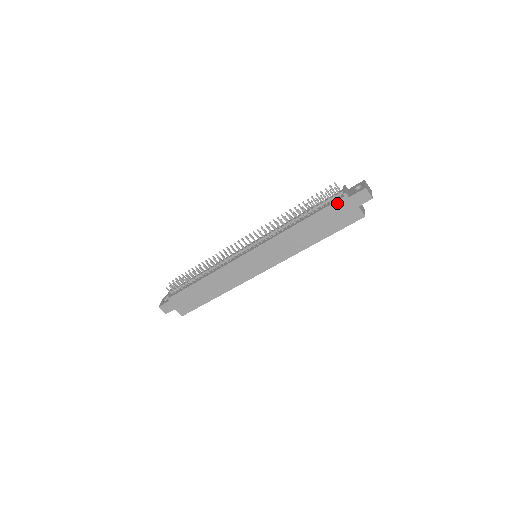
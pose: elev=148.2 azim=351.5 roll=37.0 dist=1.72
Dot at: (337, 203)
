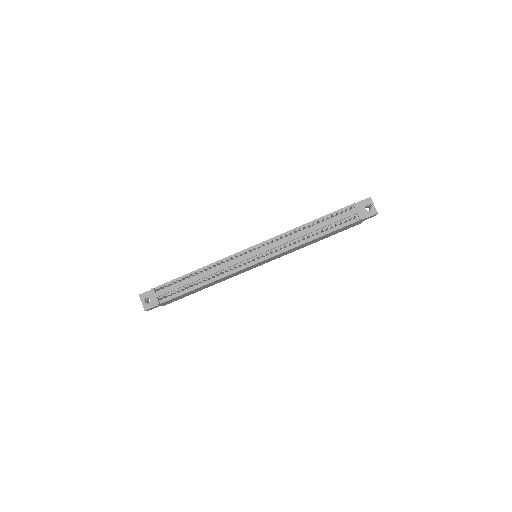
Dot at: (351, 224)
